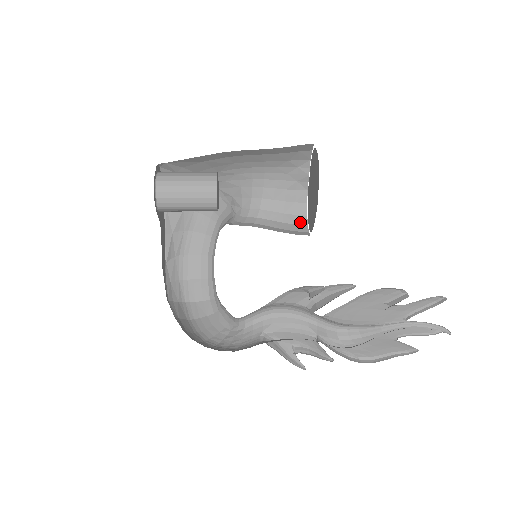
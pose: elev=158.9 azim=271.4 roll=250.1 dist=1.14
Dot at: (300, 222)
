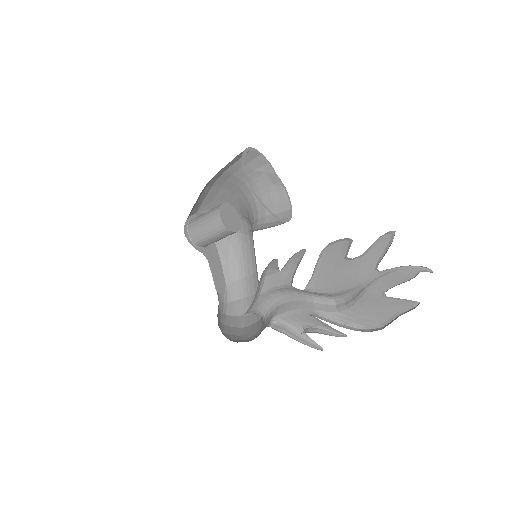
Dot at: (286, 216)
